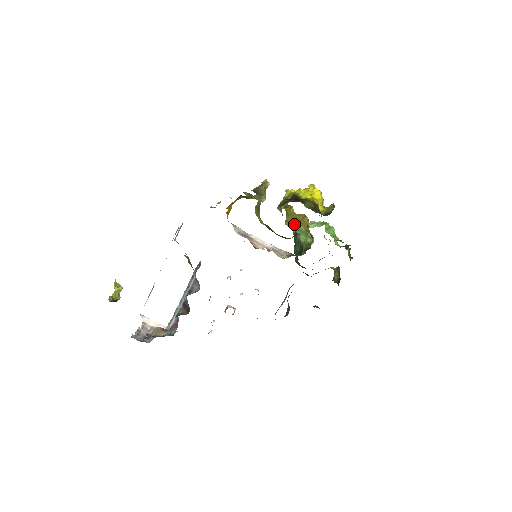
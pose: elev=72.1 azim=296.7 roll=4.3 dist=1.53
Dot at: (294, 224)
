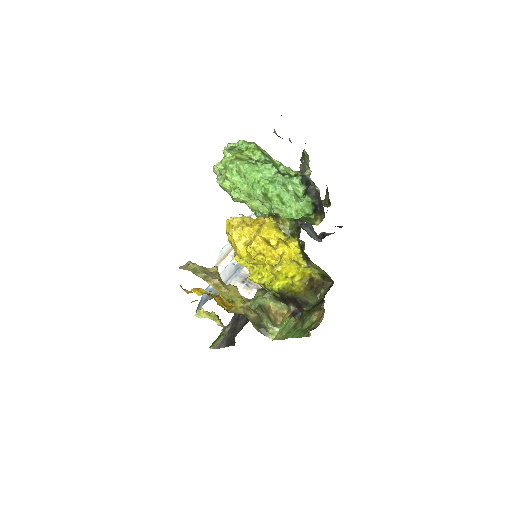
Dot at: occluded
